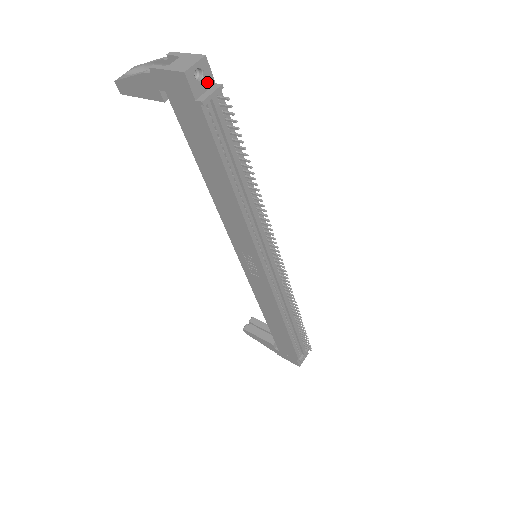
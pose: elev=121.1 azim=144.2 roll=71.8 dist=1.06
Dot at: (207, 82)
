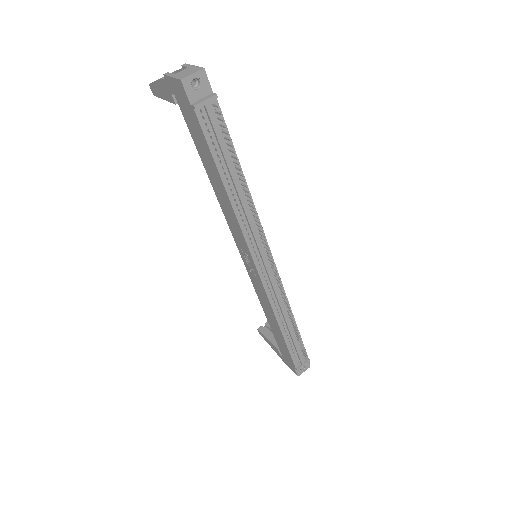
Dot at: (204, 91)
